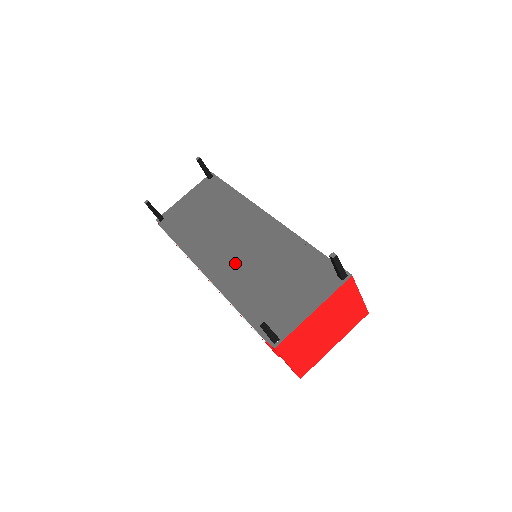
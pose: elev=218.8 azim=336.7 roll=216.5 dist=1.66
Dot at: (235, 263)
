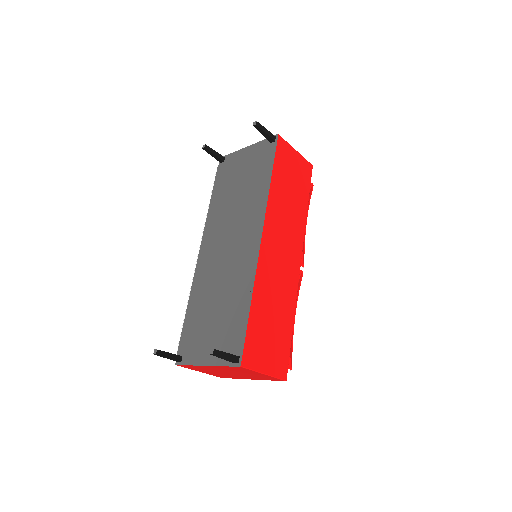
Dot at: (214, 265)
